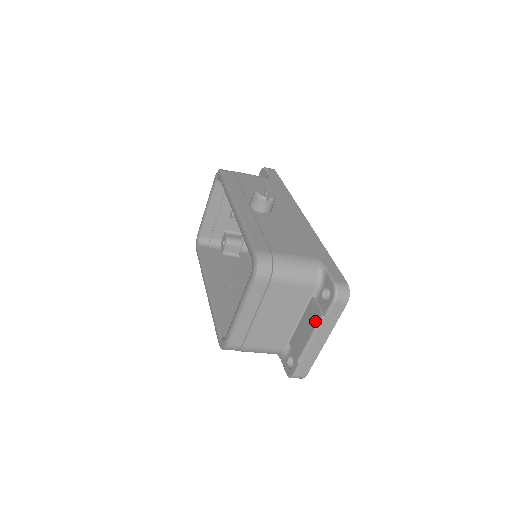
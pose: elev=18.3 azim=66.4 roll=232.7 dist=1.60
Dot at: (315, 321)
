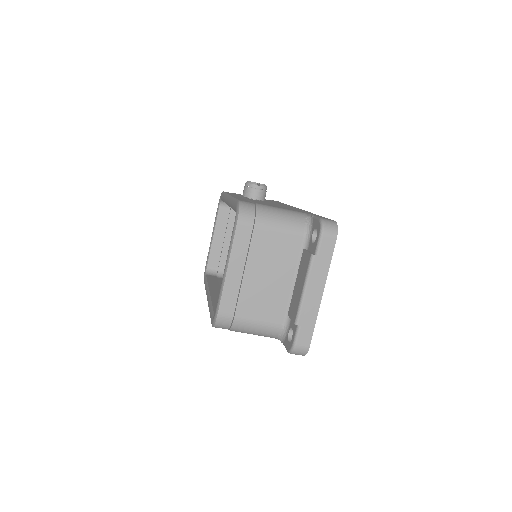
Dot at: (306, 266)
